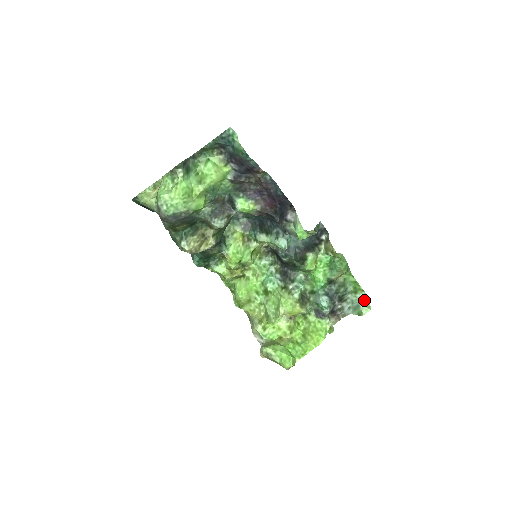
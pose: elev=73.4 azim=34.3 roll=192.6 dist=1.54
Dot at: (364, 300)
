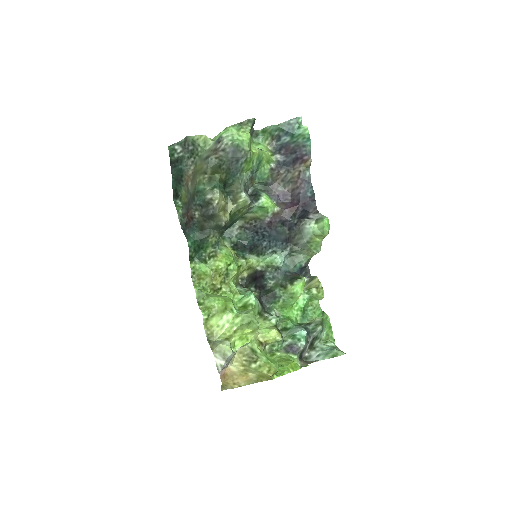
Dot at: (336, 347)
